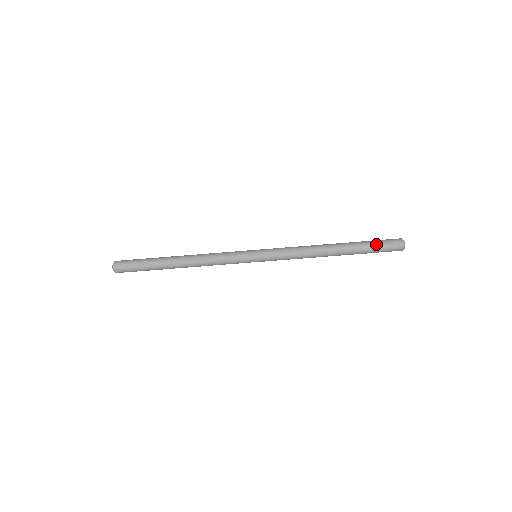
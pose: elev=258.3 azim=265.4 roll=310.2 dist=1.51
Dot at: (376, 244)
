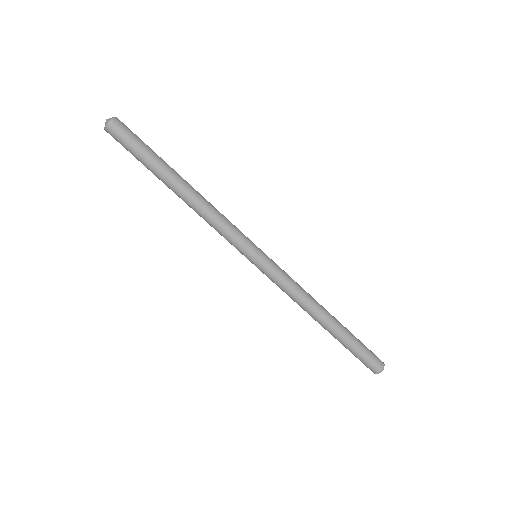
Dot at: (362, 350)
